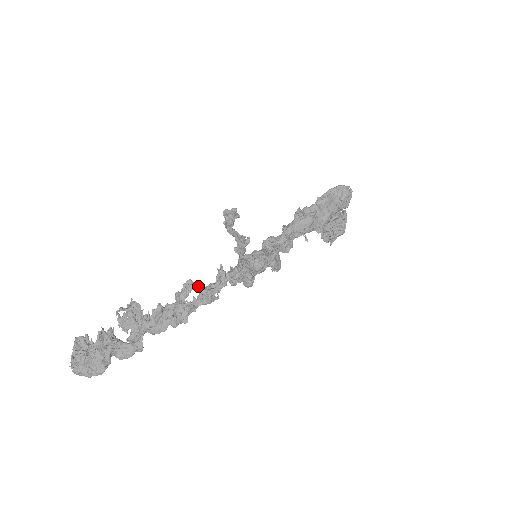
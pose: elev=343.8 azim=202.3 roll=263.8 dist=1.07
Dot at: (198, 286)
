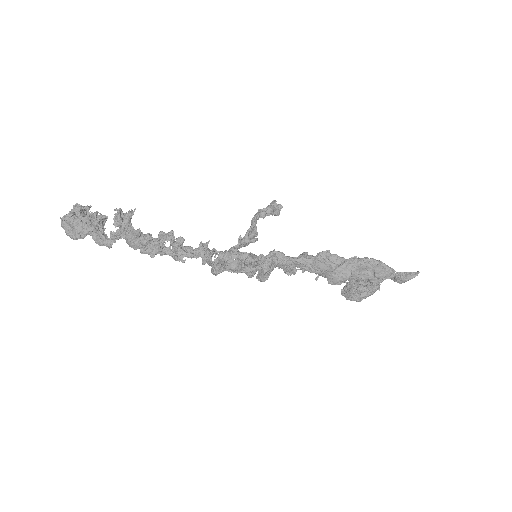
Dot at: (174, 241)
